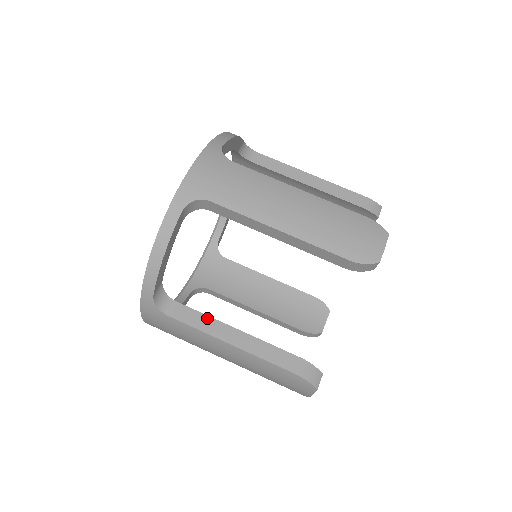
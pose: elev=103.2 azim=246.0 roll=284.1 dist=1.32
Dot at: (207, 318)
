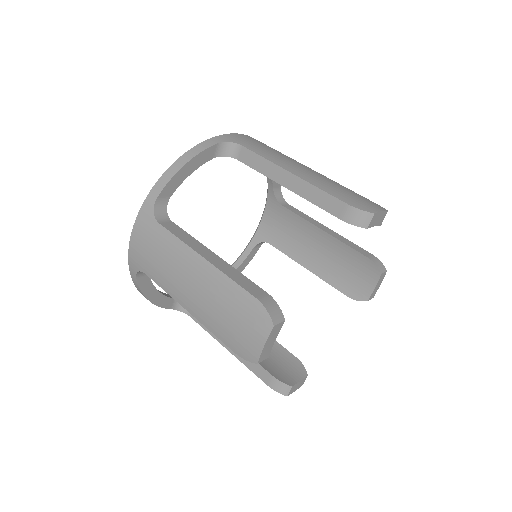
Dot at: (192, 238)
